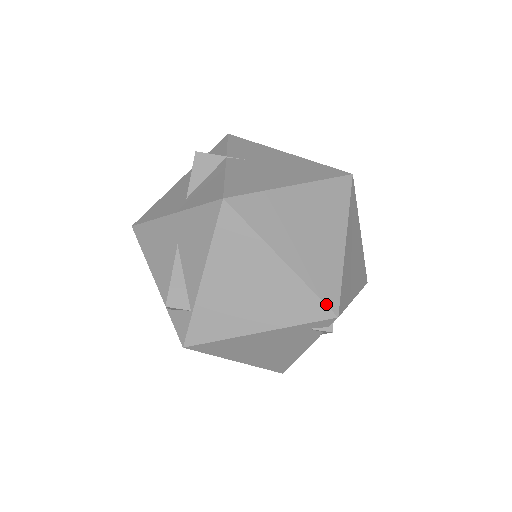
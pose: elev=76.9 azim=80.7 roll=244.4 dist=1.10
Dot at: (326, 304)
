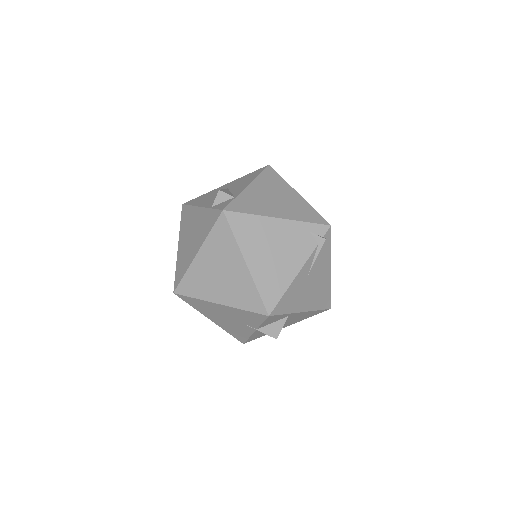
Dot at: (323, 218)
